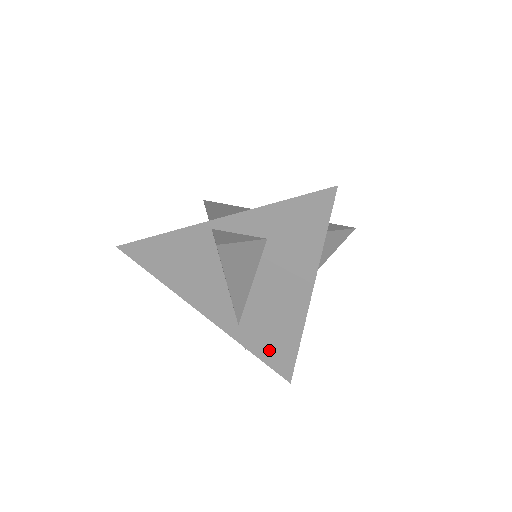
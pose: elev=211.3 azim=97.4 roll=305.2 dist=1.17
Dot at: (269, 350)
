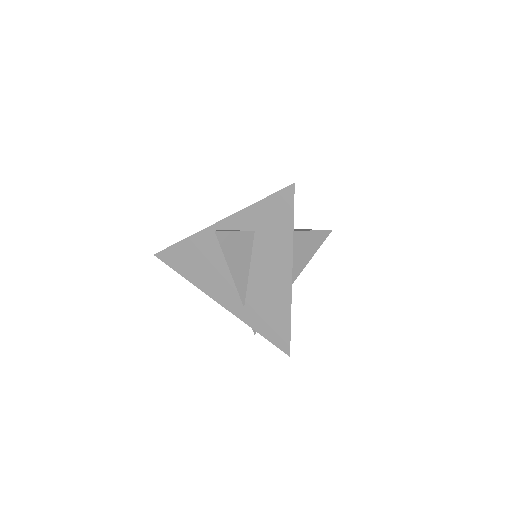
Dot at: (269, 327)
